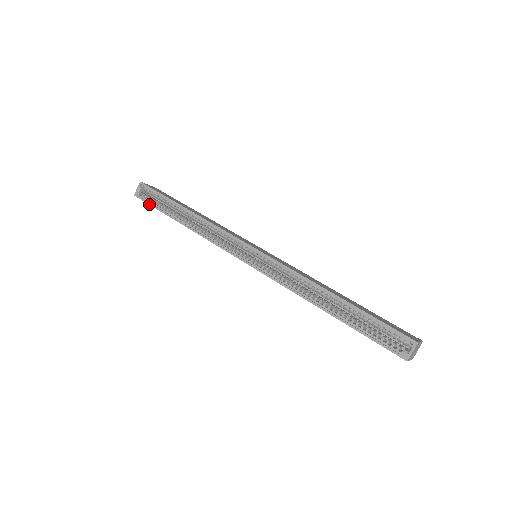
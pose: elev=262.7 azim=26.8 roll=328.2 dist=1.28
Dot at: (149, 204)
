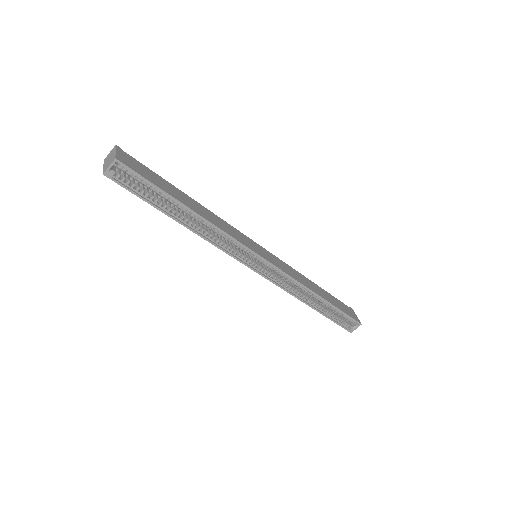
Dot at: (132, 193)
